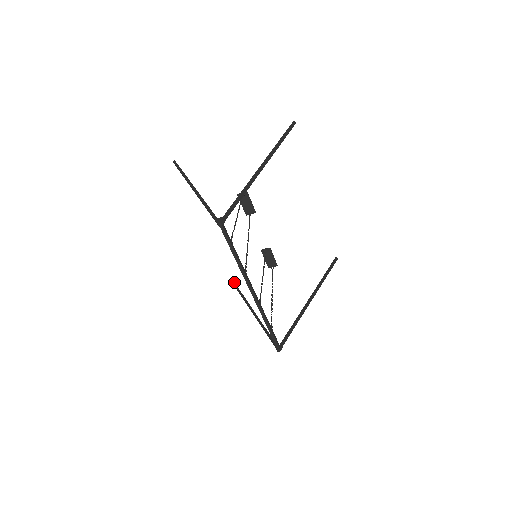
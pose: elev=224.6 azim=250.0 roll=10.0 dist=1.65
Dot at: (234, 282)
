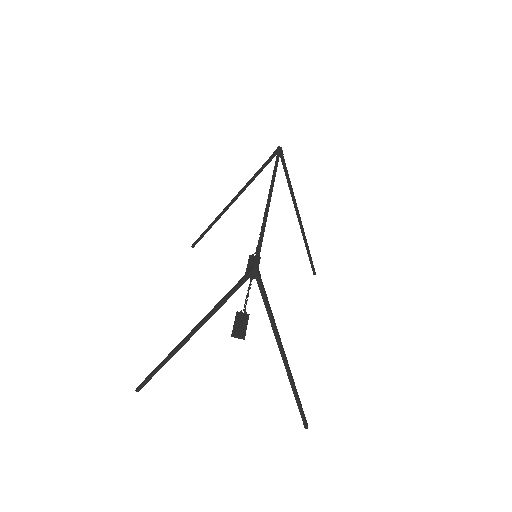
Dot at: (139, 388)
